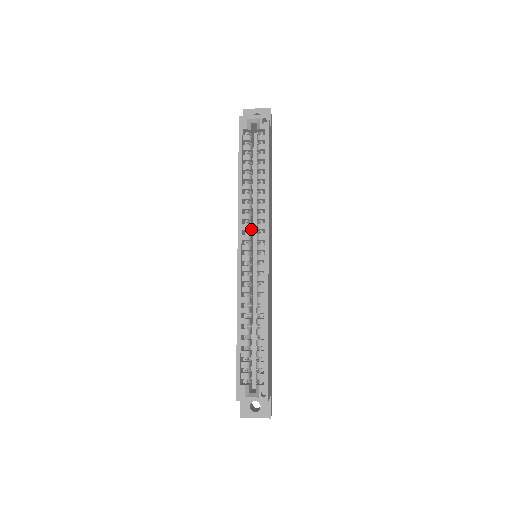
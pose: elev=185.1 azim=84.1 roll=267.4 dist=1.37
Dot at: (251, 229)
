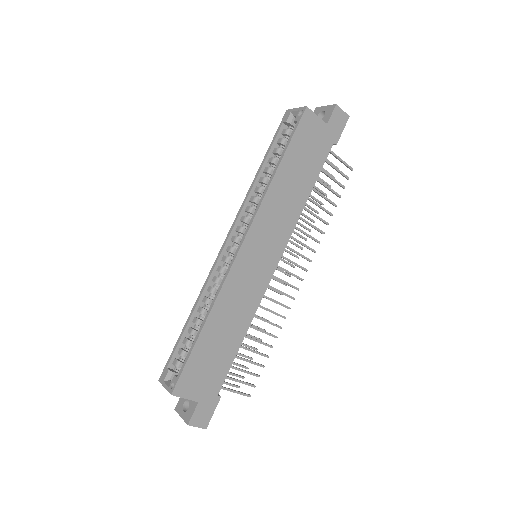
Dot at: occluded
